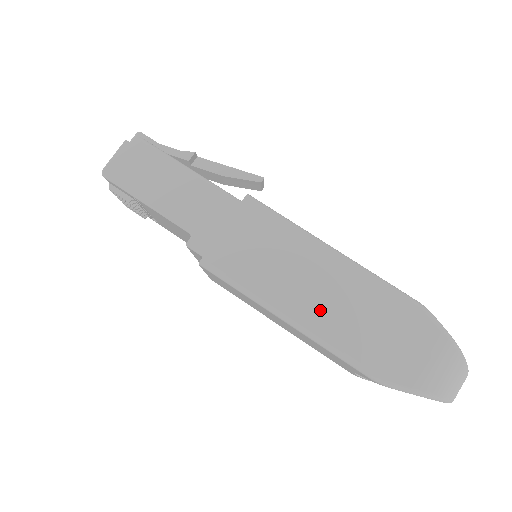
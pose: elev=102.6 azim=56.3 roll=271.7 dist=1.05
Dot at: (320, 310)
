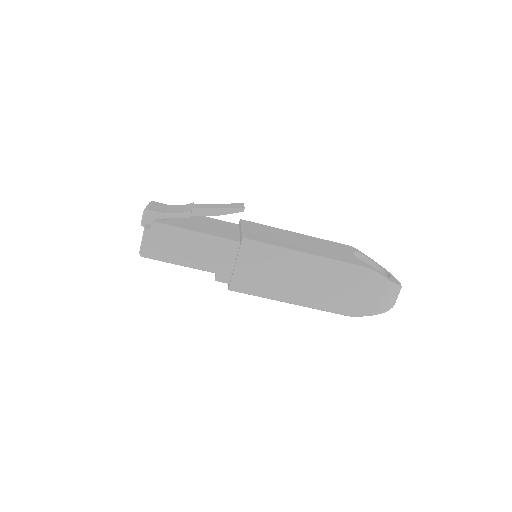
Dot at: (309, 293)
